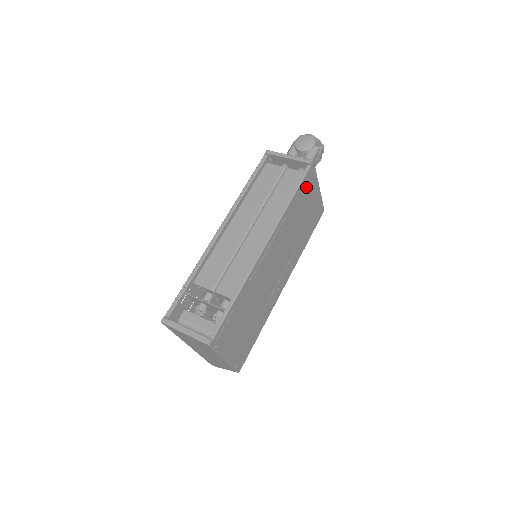
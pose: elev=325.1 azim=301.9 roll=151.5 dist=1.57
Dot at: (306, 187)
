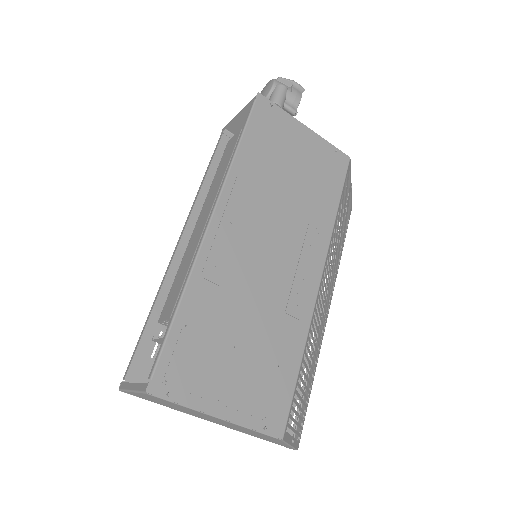
Dot at: (267, 129)
